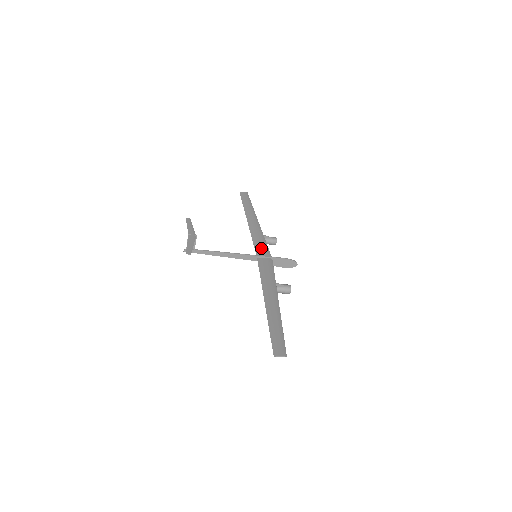
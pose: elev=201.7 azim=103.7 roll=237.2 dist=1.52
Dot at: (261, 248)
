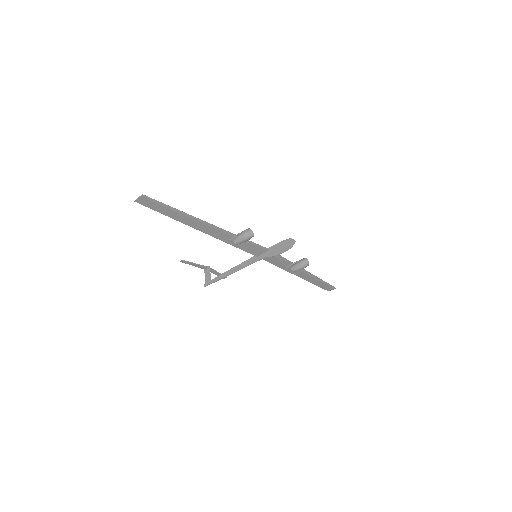
Dot at: (272, 258)
